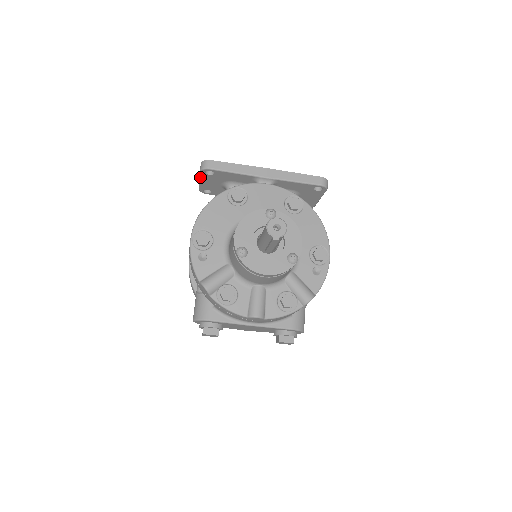
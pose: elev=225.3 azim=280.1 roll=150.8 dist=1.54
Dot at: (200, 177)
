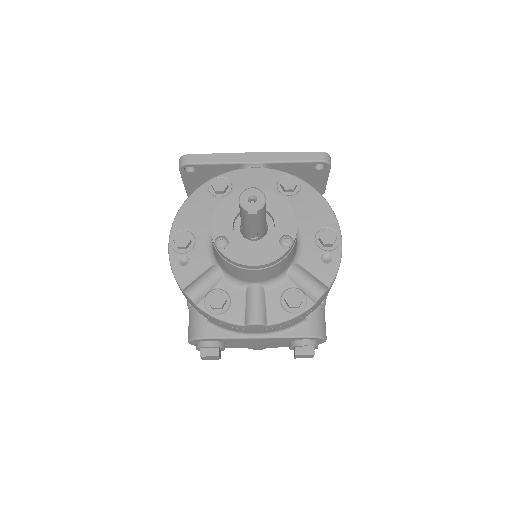
Dot at: (182, 178)
